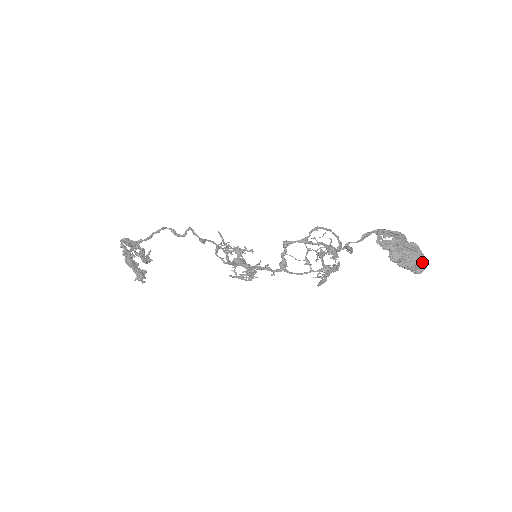
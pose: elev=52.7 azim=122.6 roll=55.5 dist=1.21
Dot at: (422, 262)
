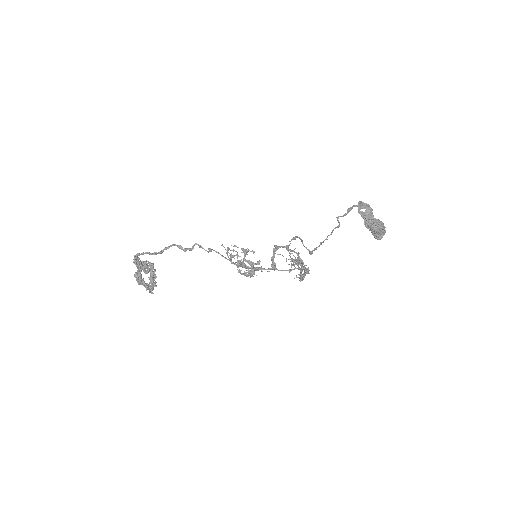
Dot at: (384, 226)
